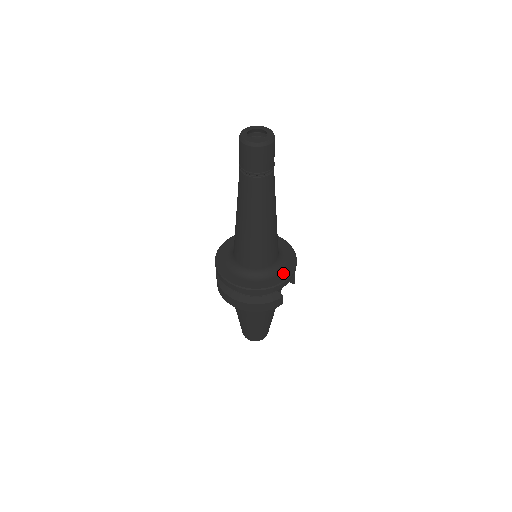
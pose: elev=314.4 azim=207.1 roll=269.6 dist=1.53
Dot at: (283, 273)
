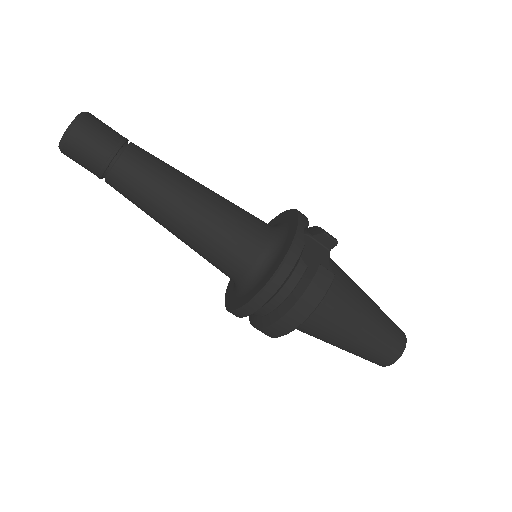
Dot at: (288, 239)
